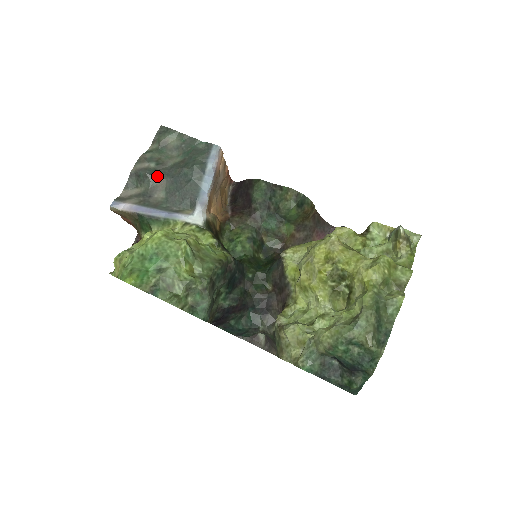
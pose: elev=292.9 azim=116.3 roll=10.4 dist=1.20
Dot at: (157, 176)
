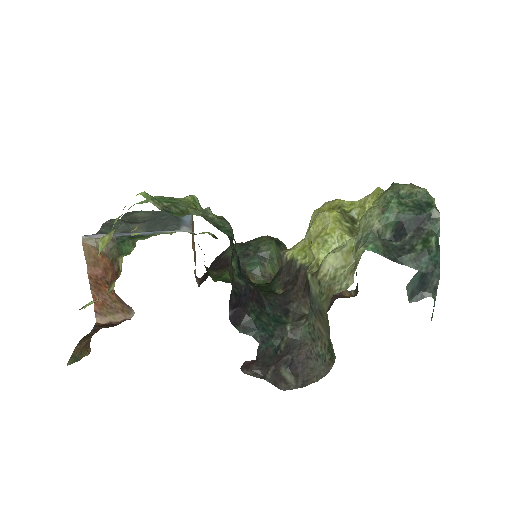
Dot at: (132, 223)
